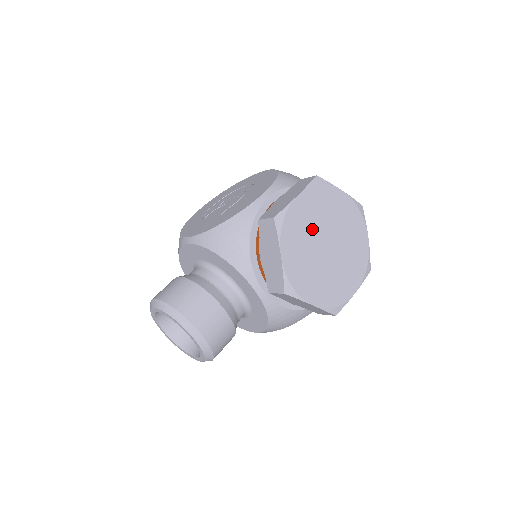
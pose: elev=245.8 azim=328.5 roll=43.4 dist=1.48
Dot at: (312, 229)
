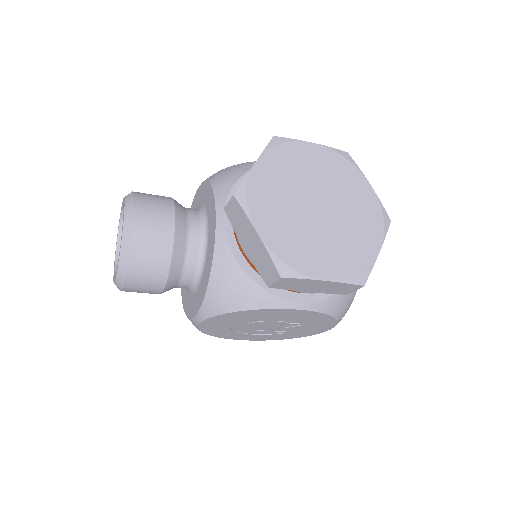
Dot at: (310, 178)
